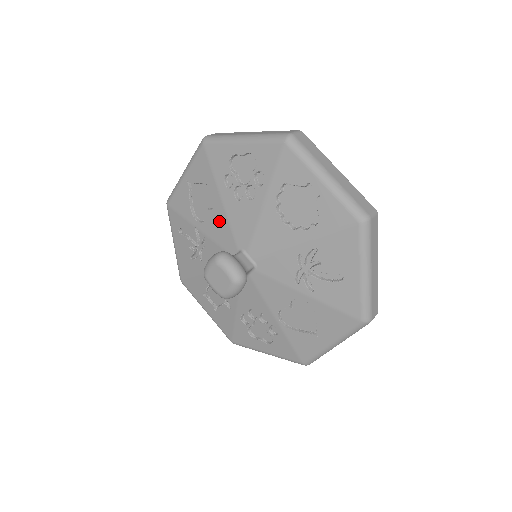
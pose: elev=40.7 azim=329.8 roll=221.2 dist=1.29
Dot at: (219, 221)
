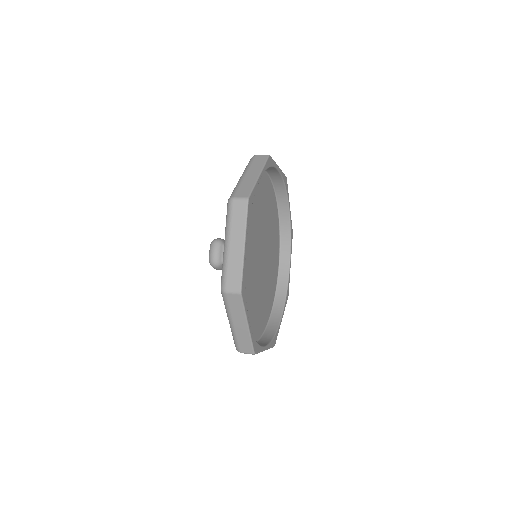
Dot at: occluded
